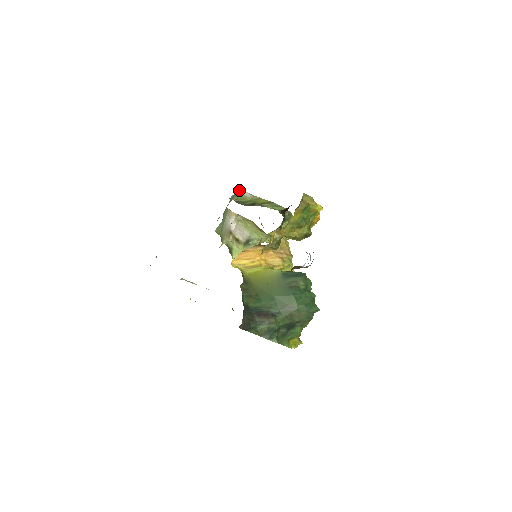
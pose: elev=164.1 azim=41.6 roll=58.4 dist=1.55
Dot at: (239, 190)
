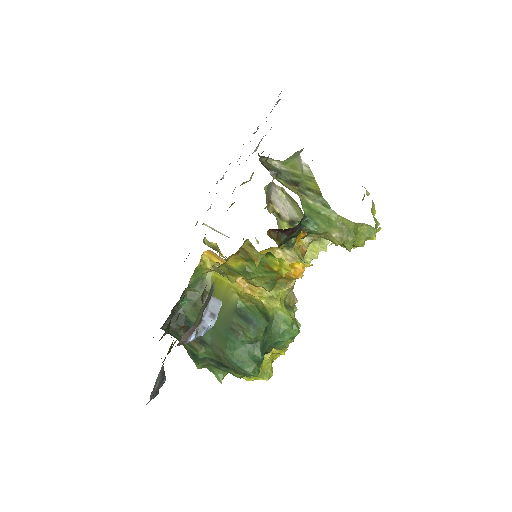
Dot at: (302, 149)
